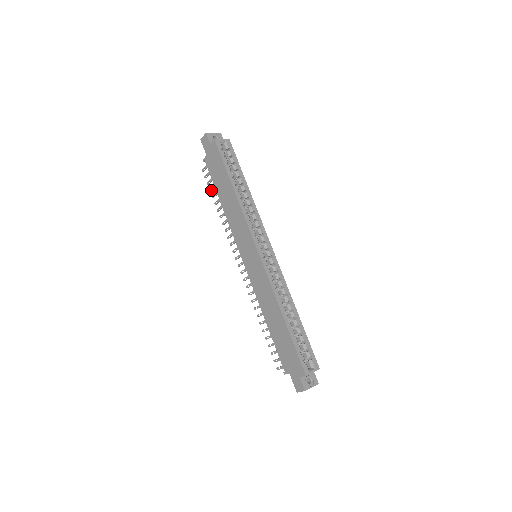
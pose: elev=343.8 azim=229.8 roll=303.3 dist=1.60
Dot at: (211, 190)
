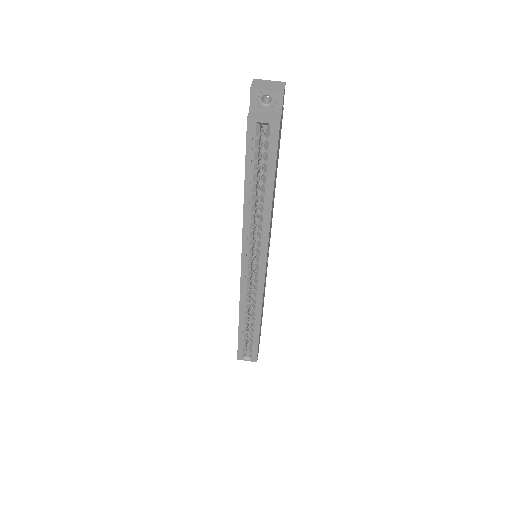
Dot at: occluded
